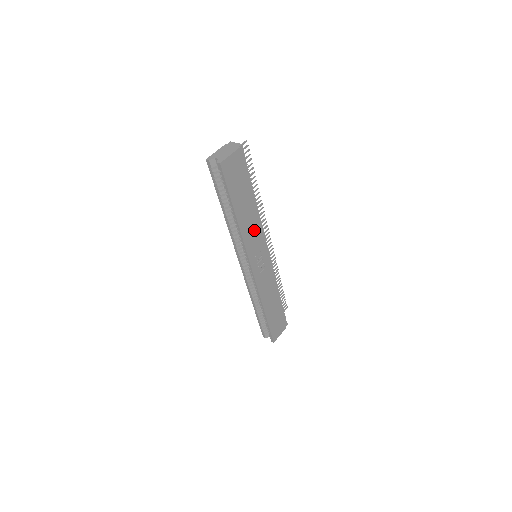
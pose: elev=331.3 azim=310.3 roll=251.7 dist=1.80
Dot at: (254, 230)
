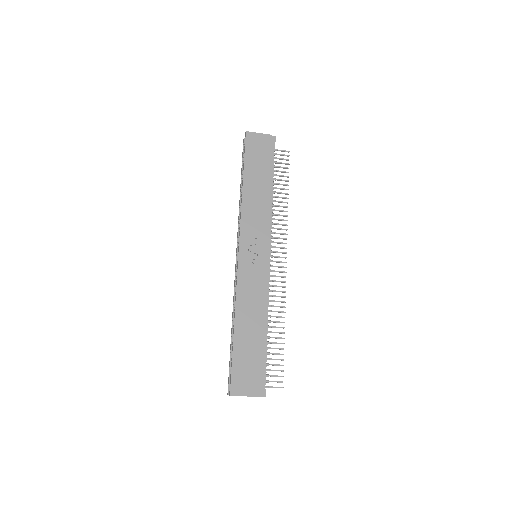
Dot at: (259, 214)
